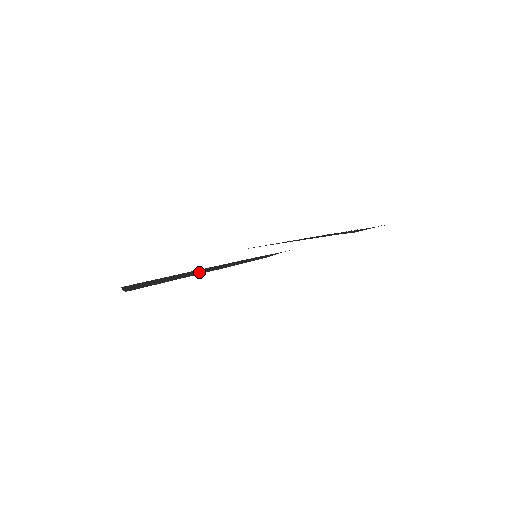
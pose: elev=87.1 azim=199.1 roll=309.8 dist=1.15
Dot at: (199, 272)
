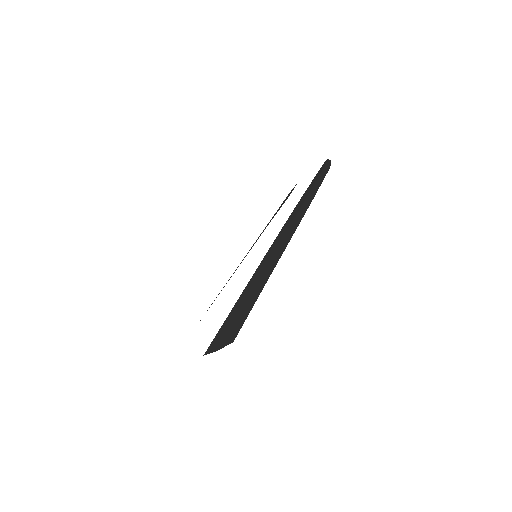
Dot at: occluded
